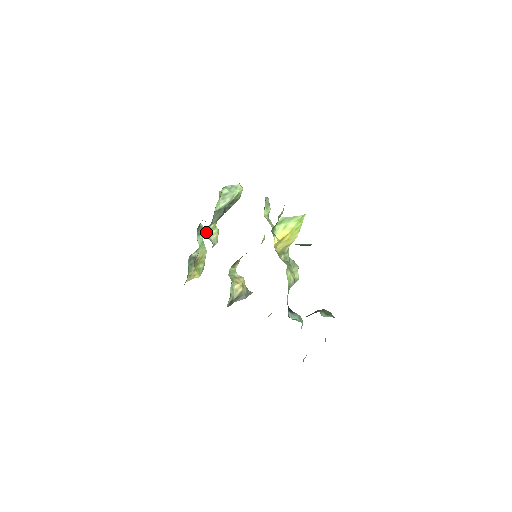
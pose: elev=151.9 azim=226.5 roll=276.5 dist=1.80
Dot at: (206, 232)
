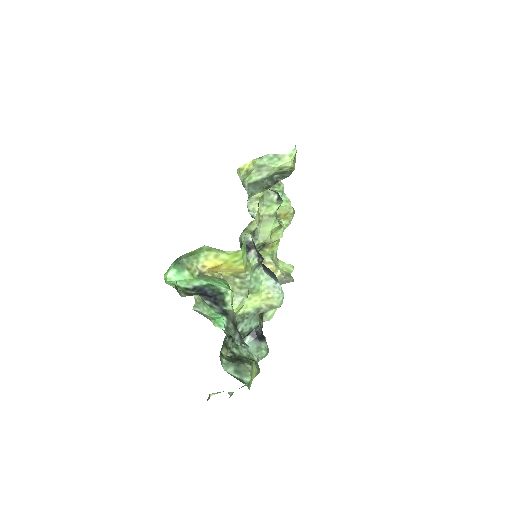
Dot at: (247, 201)
